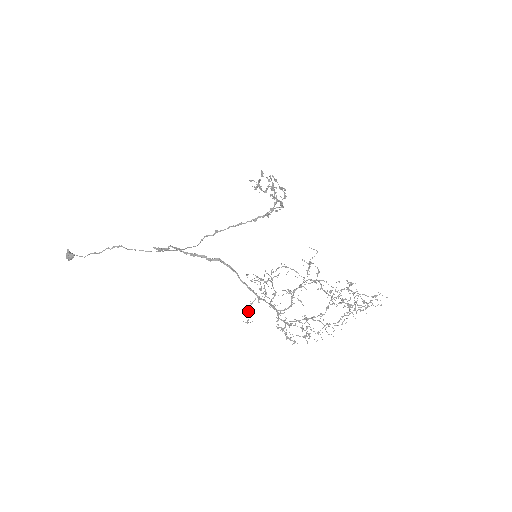
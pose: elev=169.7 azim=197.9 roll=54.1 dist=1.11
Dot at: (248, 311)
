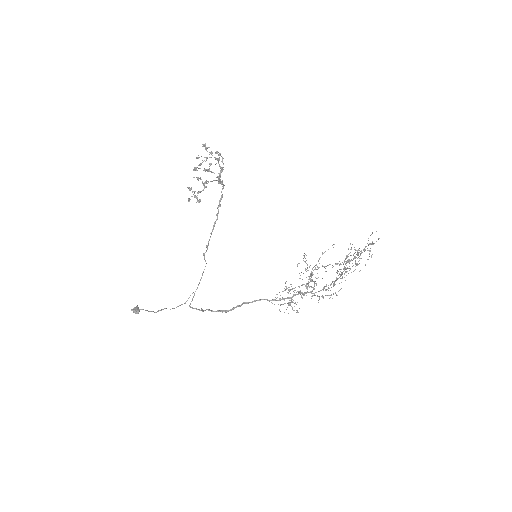
Dot at: (292, 309)
